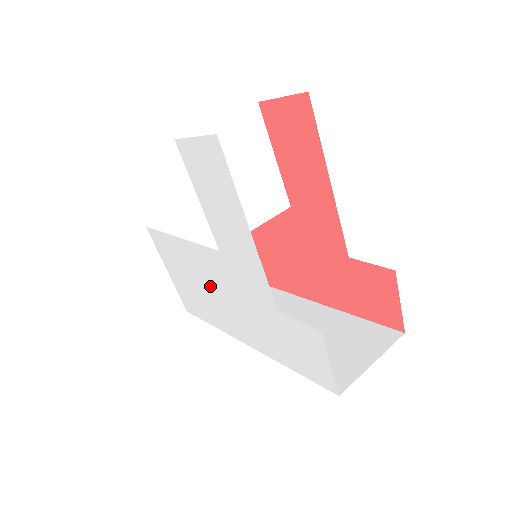
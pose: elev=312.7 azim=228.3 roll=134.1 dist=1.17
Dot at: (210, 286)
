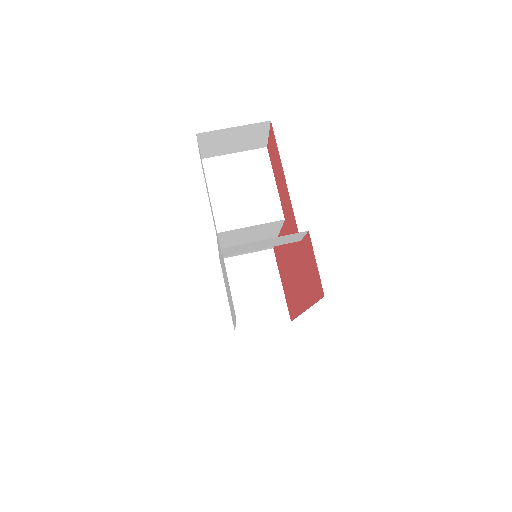
Dot at: occluded
